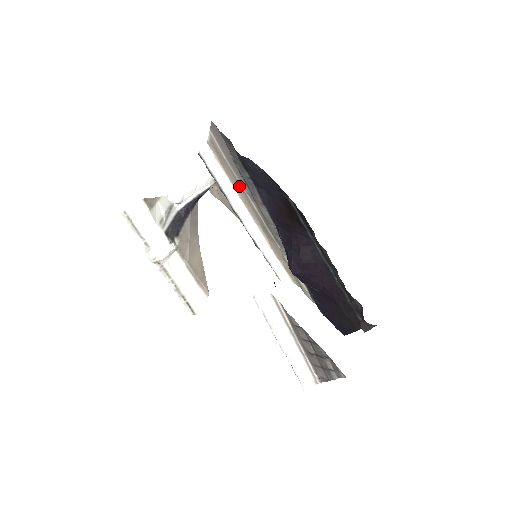
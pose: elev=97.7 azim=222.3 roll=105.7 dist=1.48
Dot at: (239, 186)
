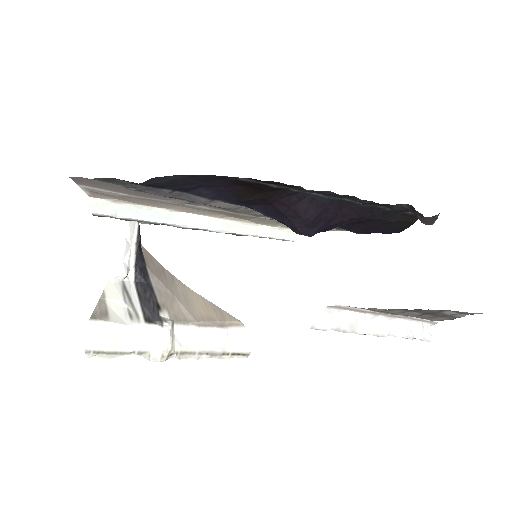
Dot at: (168, 204)
